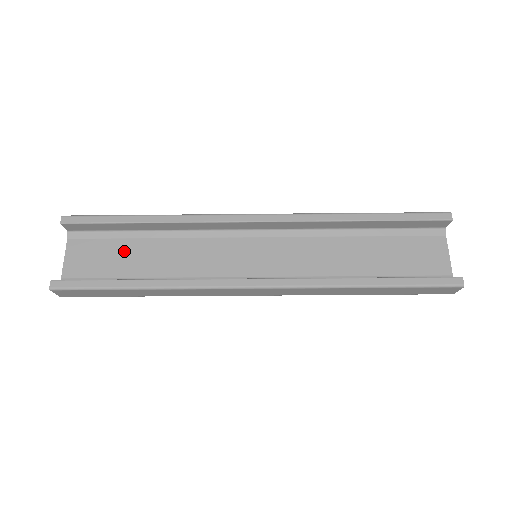
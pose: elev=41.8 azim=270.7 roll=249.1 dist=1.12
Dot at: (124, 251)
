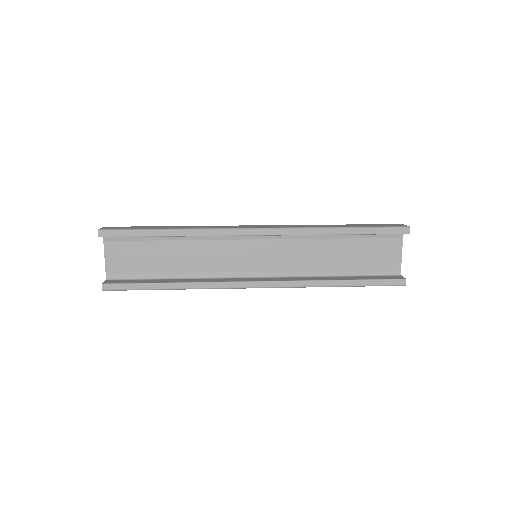
Dot at: (152, 251)
